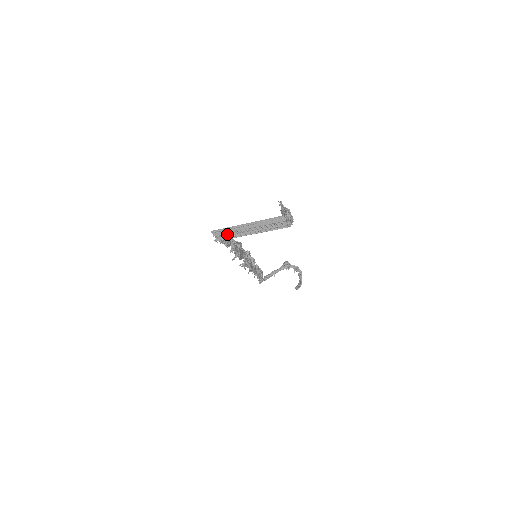
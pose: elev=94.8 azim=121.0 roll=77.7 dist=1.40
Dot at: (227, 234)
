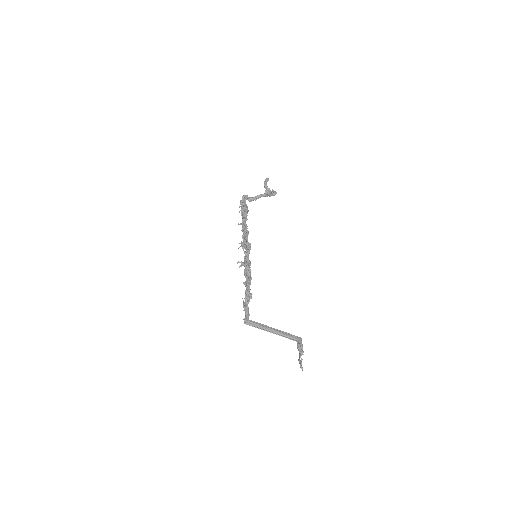
Dot at: (255, 325)
